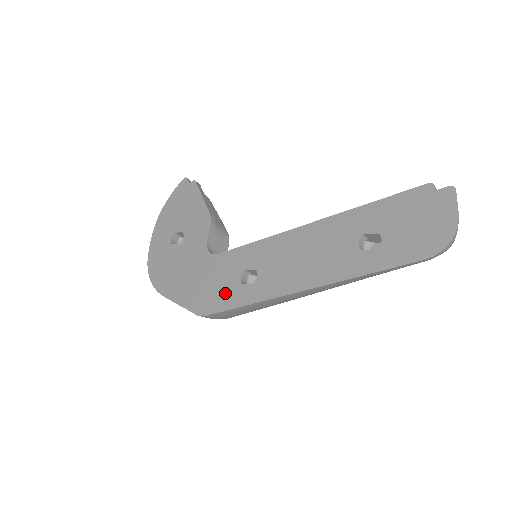
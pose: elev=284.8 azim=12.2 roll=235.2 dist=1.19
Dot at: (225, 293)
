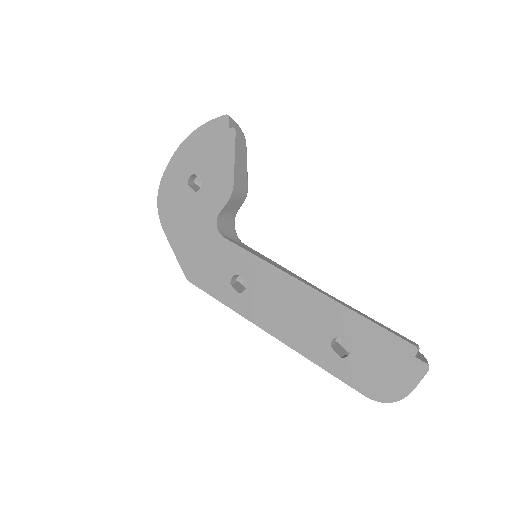
Dot at: (214, 279)
